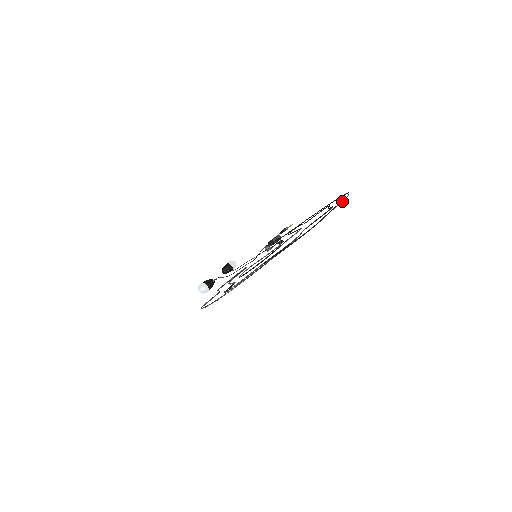
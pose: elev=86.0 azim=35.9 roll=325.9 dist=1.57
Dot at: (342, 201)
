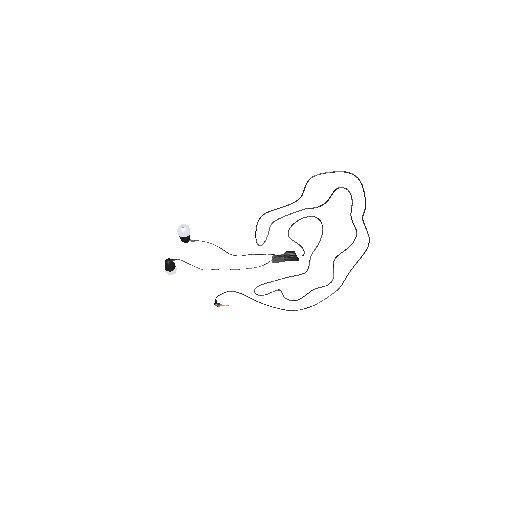
Dot at: (343, 282)
